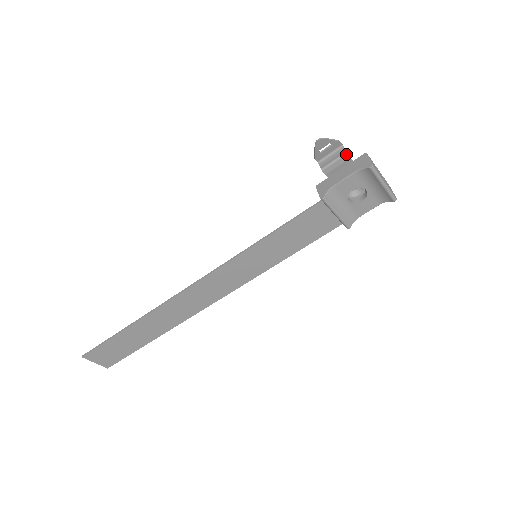
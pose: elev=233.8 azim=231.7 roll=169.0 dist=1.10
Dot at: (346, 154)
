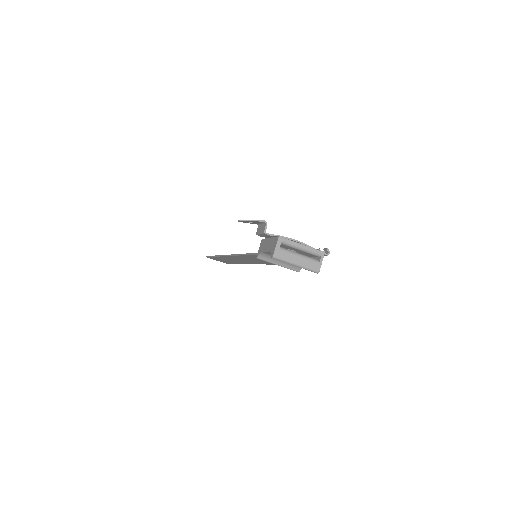
Dot at: (264, 233)
